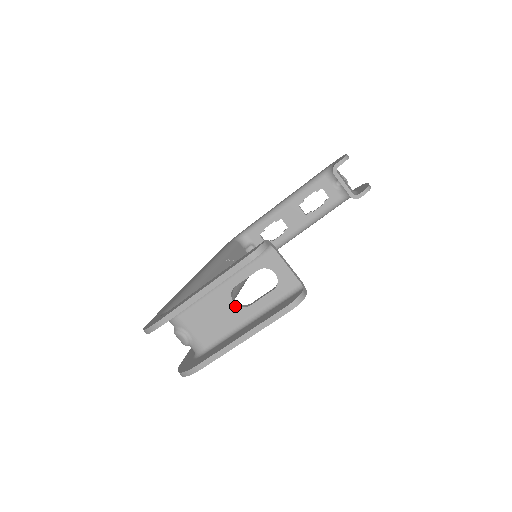
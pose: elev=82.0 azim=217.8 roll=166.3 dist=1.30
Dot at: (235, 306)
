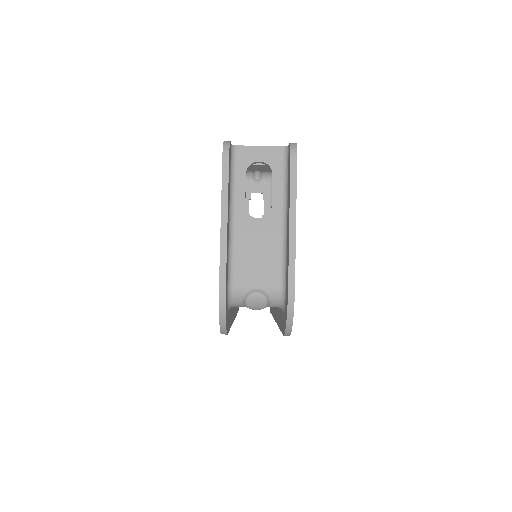
Dot at: (262, 220)
